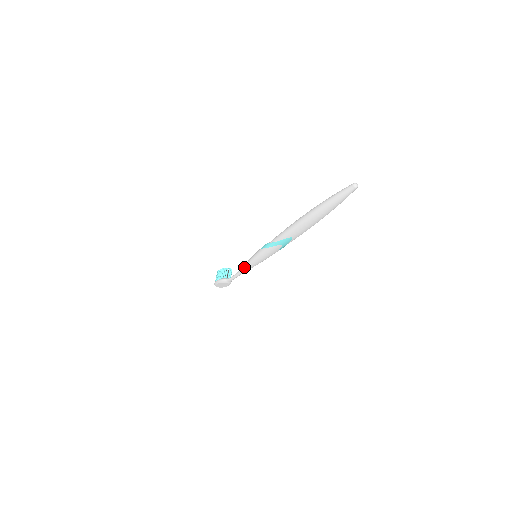
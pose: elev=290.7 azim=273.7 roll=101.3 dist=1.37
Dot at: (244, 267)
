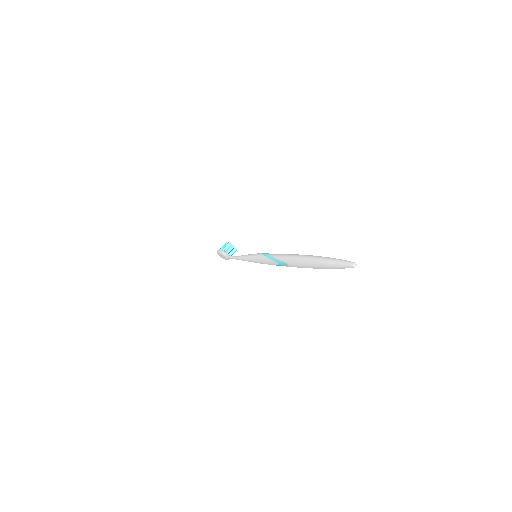
Dot at: (243, 257)
